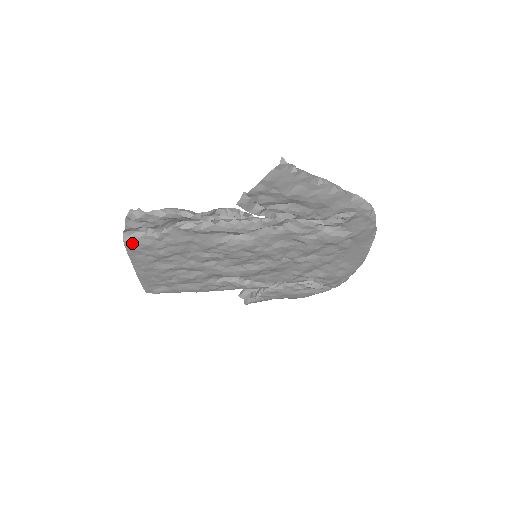
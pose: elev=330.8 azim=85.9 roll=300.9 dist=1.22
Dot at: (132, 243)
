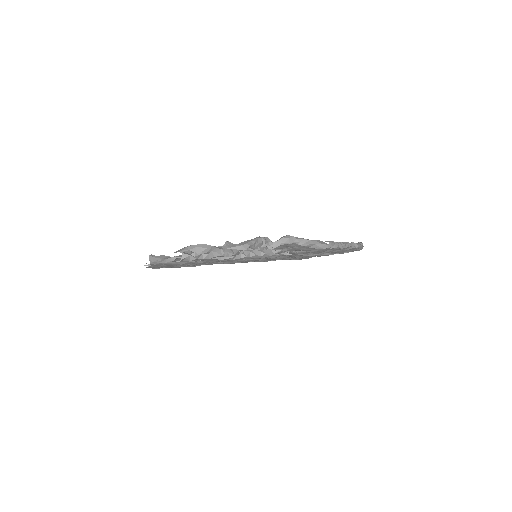
Dot at: (167, 263)
